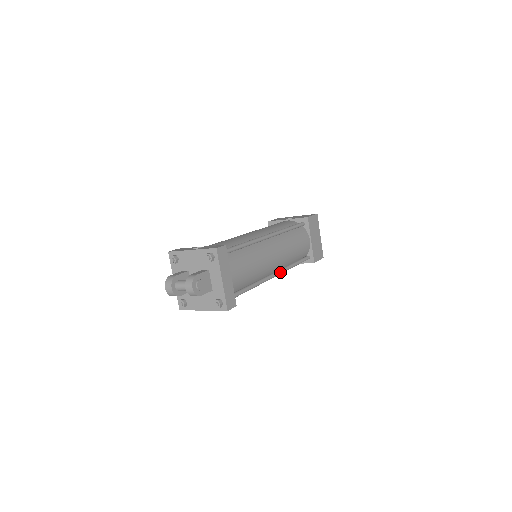
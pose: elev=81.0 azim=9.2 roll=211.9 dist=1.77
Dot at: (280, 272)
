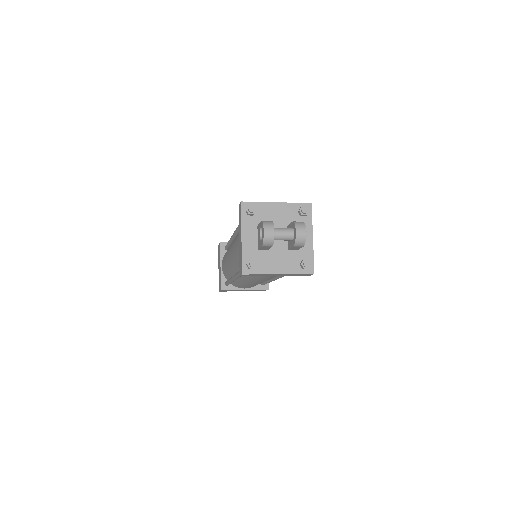
Dot at: occluded
